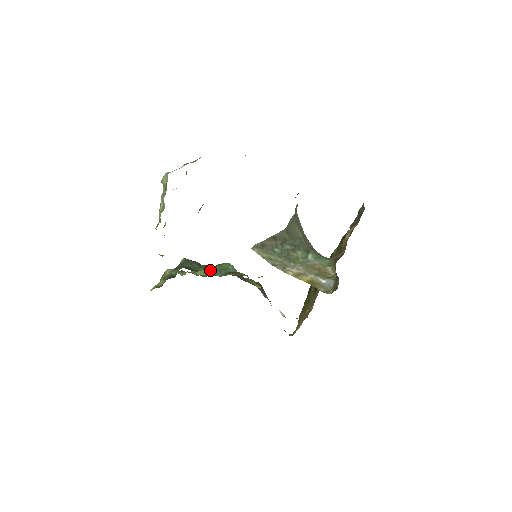
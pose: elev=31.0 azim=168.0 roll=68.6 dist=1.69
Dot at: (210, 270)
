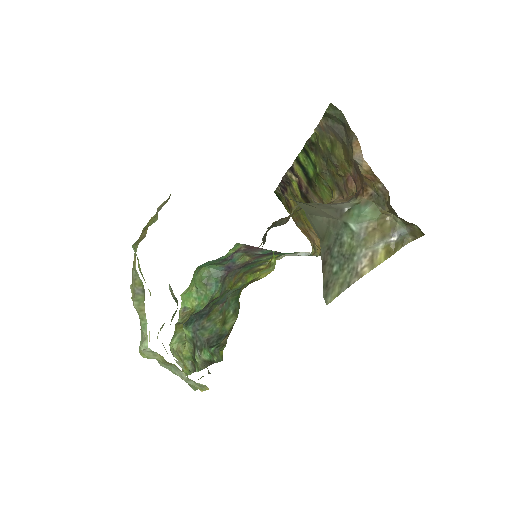
Dot at: (196, 292)
